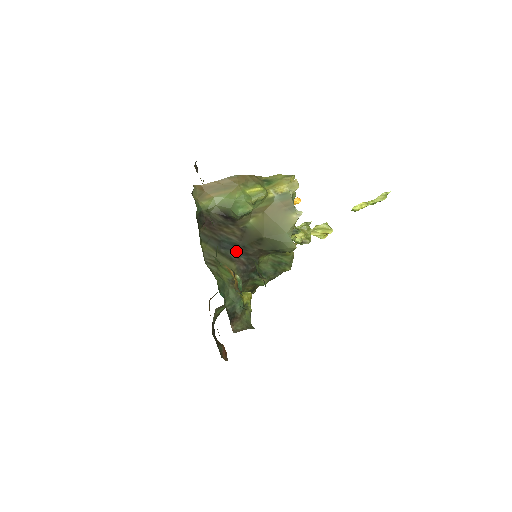
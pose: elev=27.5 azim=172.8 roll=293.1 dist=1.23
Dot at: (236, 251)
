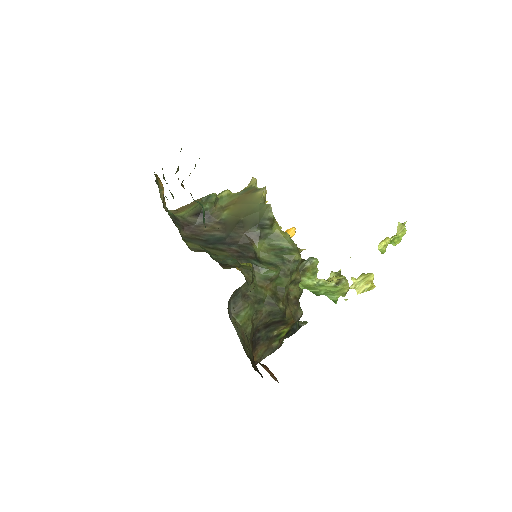
Dot at: (224, 243)
